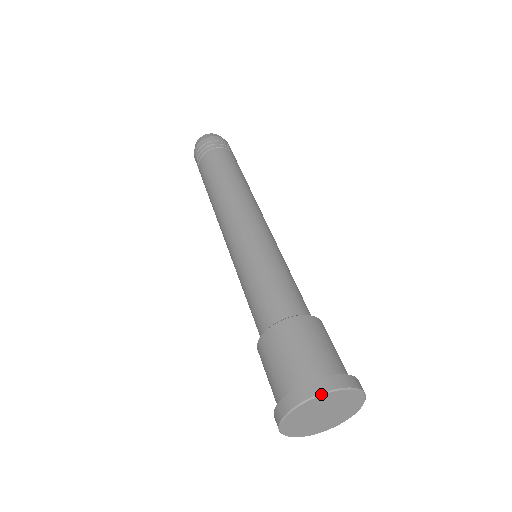
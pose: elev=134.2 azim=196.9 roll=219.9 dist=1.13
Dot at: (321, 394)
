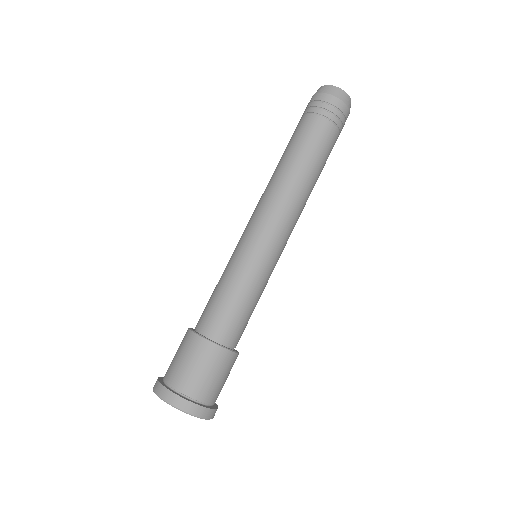
Dot at: (182, 411)
